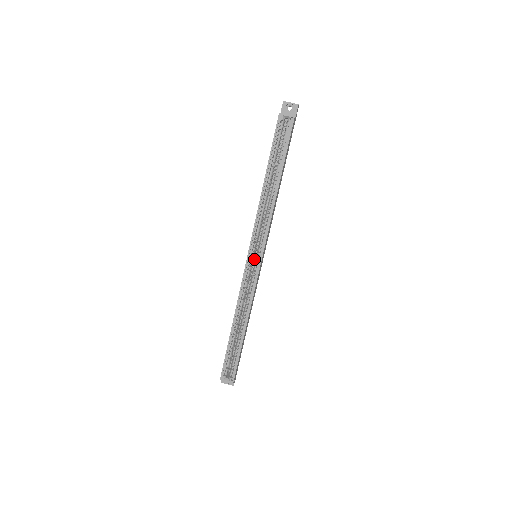
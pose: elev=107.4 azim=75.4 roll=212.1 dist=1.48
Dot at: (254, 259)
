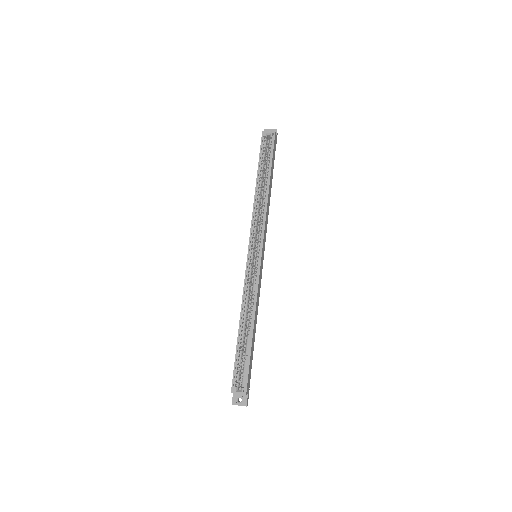
Dot at: (254, 259)
